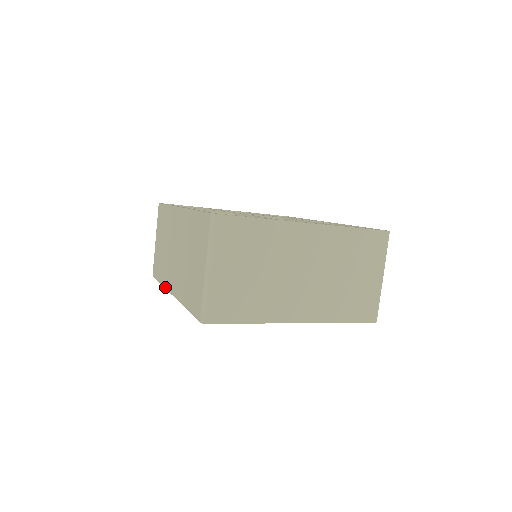
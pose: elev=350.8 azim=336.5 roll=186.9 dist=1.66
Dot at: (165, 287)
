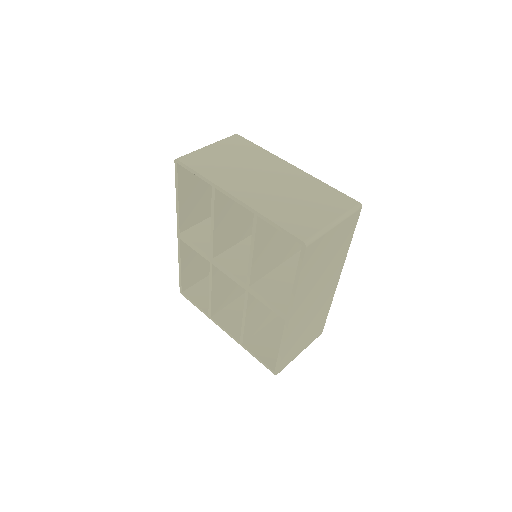
Dot at: (179, 251)
